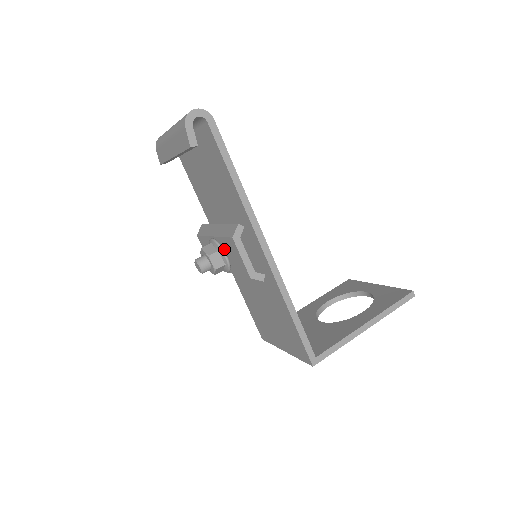
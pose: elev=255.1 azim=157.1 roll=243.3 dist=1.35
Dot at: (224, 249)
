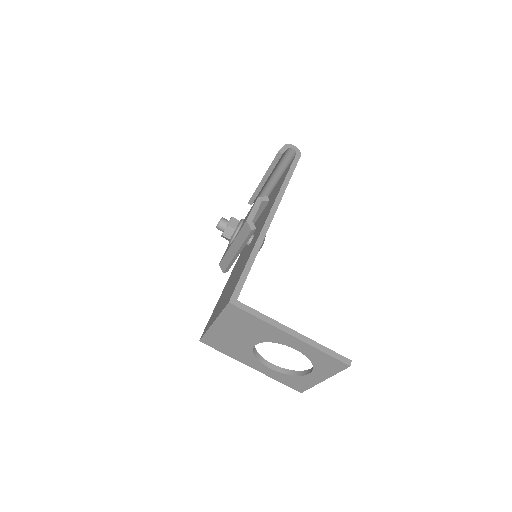
Dot at: occluded
